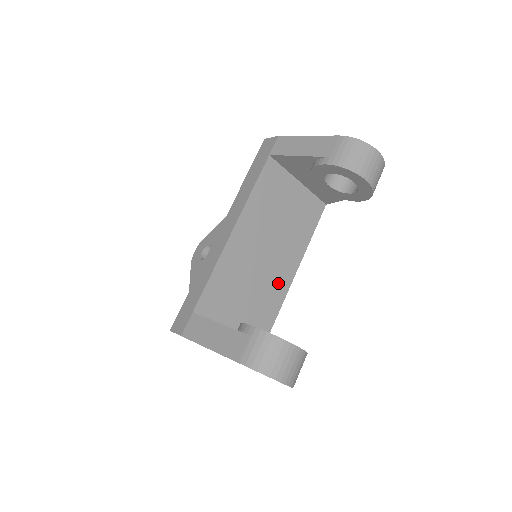
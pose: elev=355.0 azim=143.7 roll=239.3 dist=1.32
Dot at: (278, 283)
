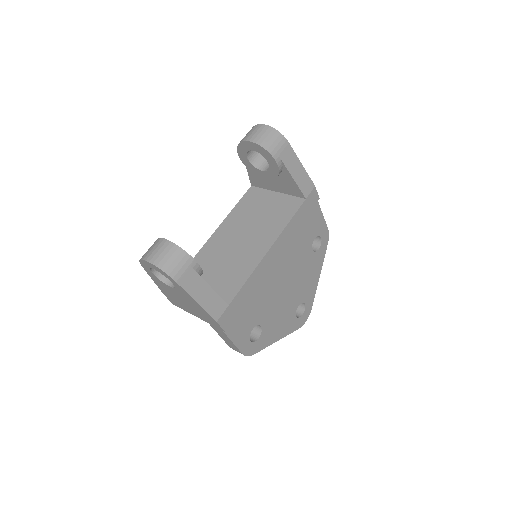
Dot at: (250, 258)
